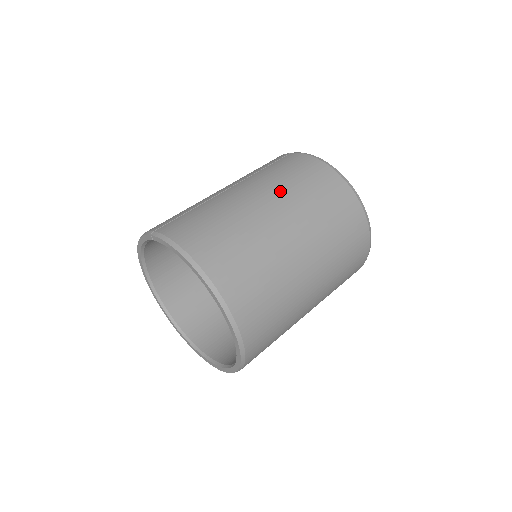
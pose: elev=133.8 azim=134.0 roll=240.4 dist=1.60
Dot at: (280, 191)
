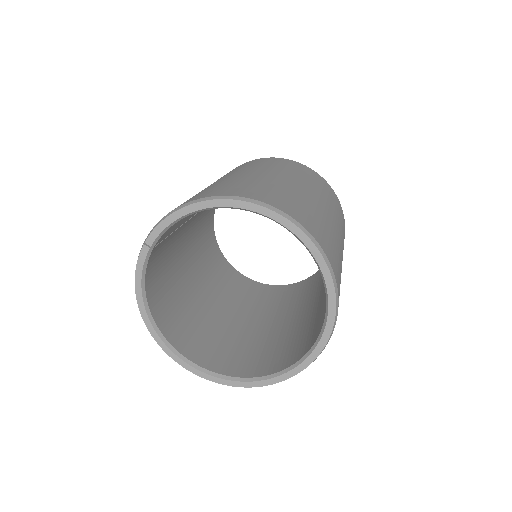
Dot at: occluded
